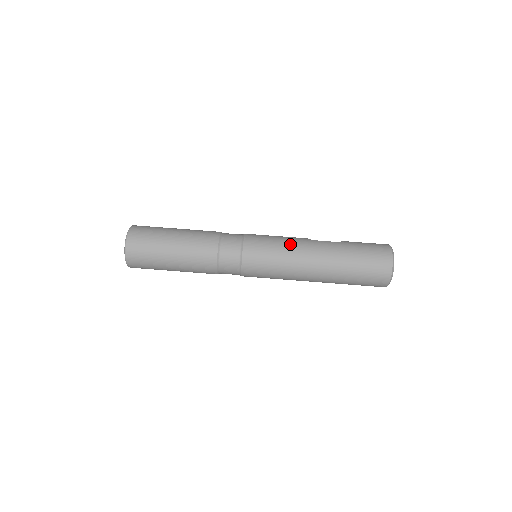
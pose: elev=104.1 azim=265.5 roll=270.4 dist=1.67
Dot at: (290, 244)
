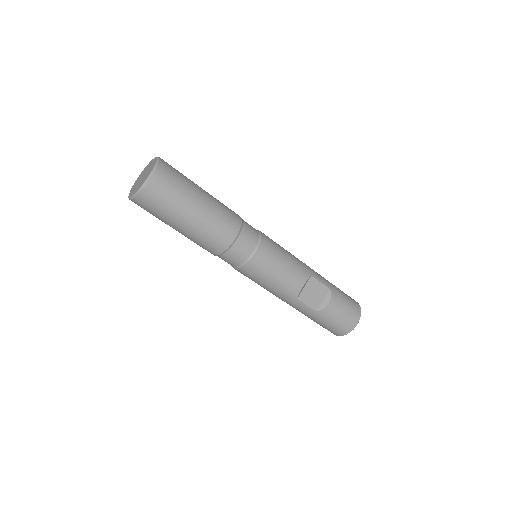
Dot at: (274, 292)
